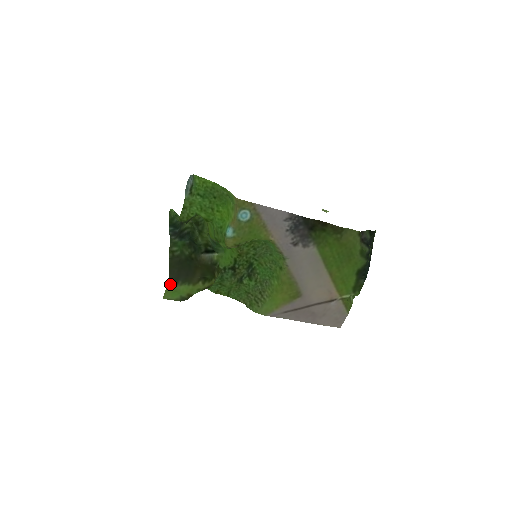
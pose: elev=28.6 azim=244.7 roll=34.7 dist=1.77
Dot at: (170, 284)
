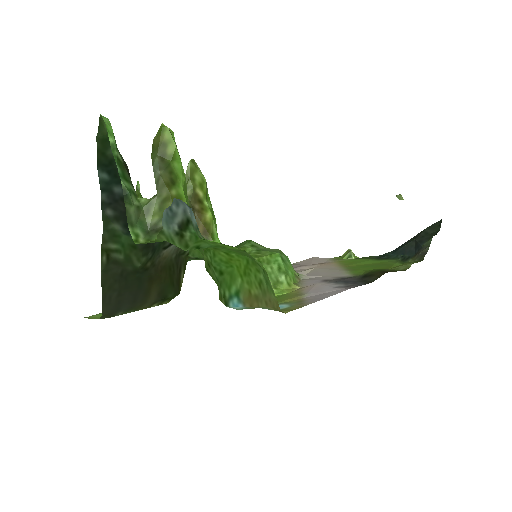
Dot at: (102, 318)
